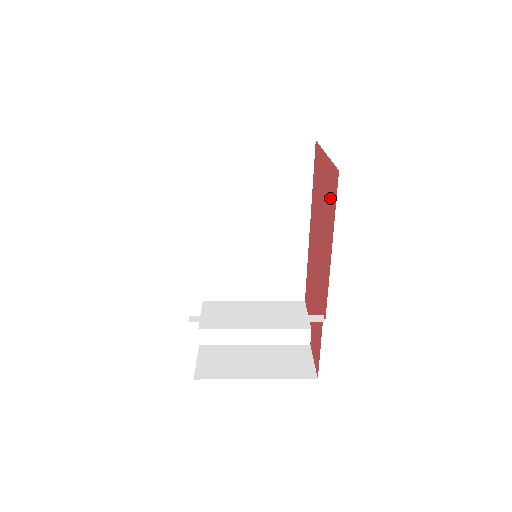
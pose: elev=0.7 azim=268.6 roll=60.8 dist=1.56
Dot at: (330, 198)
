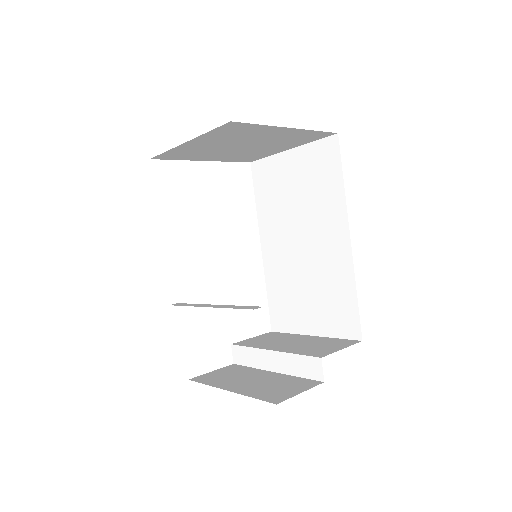
Dot at: occluded
